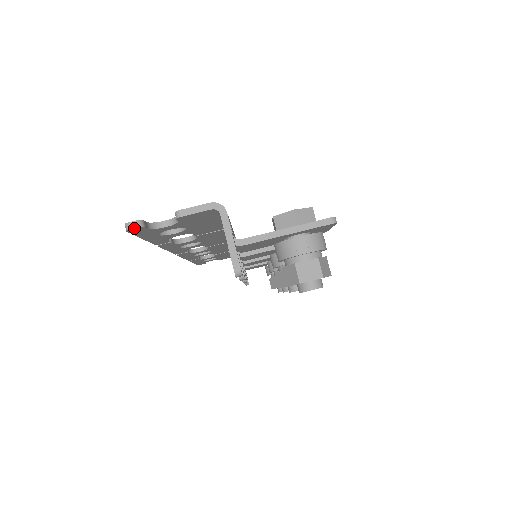
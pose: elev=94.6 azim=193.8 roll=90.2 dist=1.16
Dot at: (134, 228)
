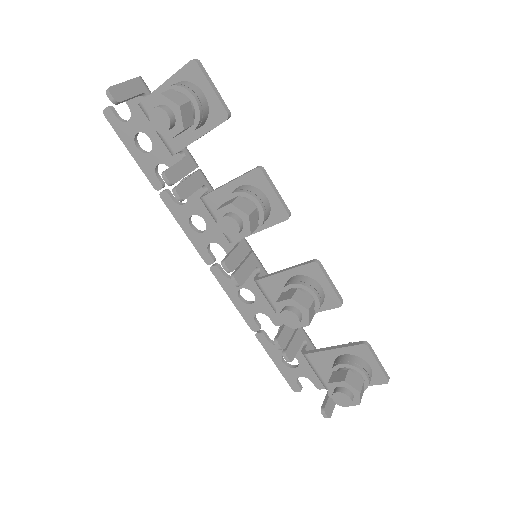
Dot at: (106, 110)
